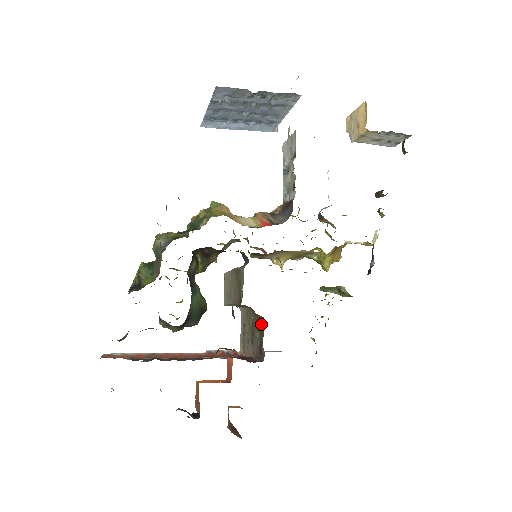
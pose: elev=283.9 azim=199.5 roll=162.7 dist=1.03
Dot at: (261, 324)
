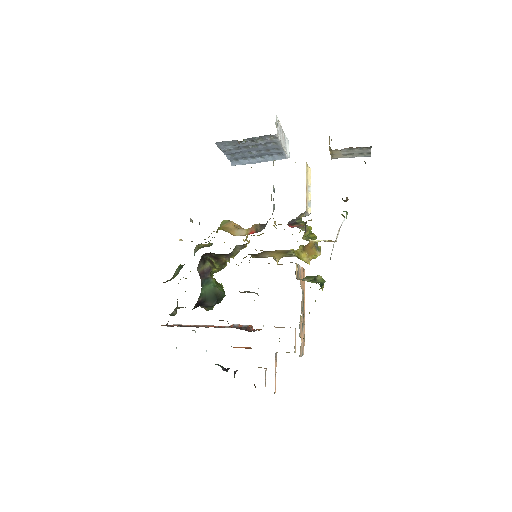
Dot at: occluded
